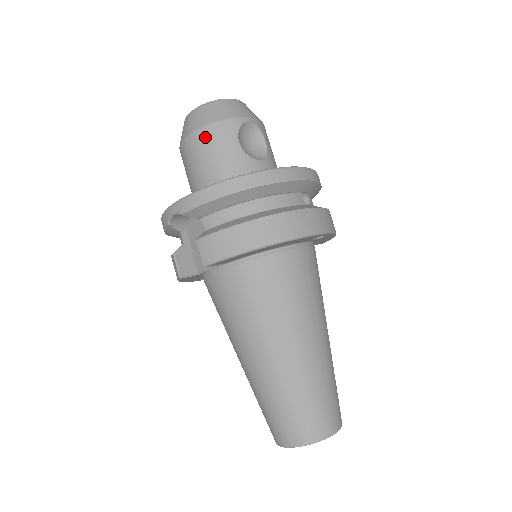
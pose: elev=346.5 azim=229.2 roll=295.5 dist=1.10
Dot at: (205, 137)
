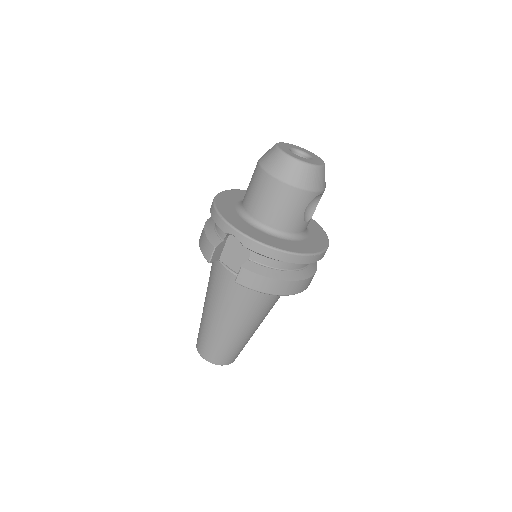
Dot at: (289, 193)
